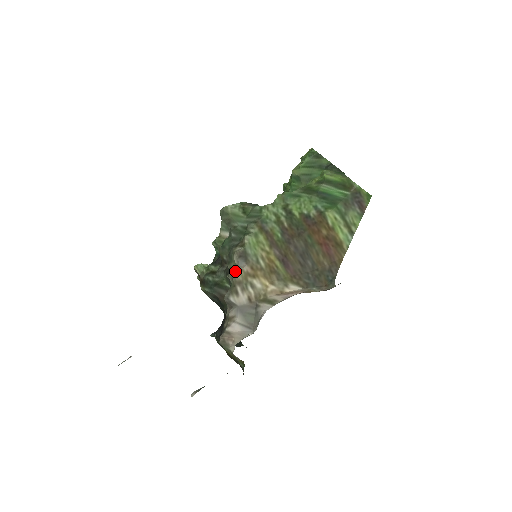
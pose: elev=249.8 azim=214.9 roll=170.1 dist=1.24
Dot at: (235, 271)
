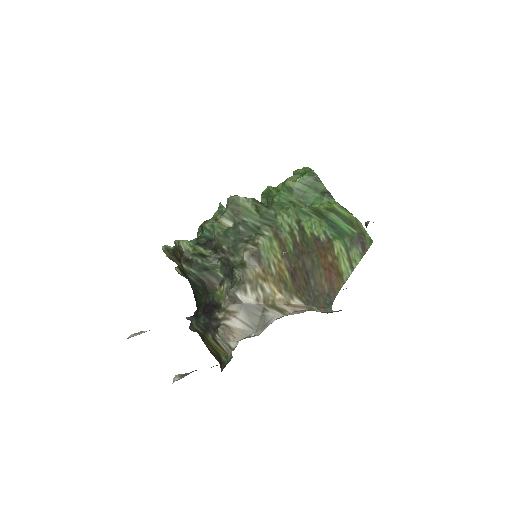
Dot at: (246, 268)
